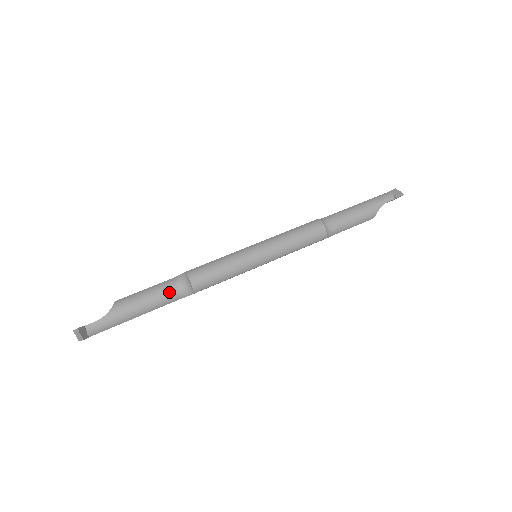
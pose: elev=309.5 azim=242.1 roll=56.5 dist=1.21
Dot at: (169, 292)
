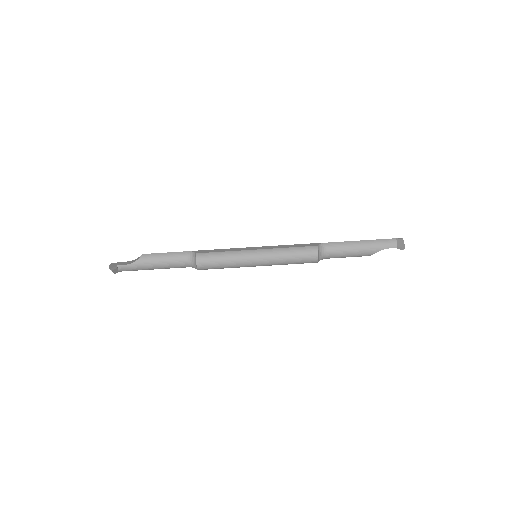
Dot at: (181, 262)
